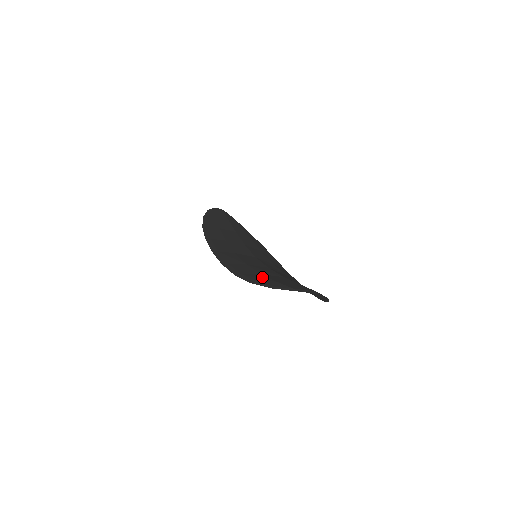
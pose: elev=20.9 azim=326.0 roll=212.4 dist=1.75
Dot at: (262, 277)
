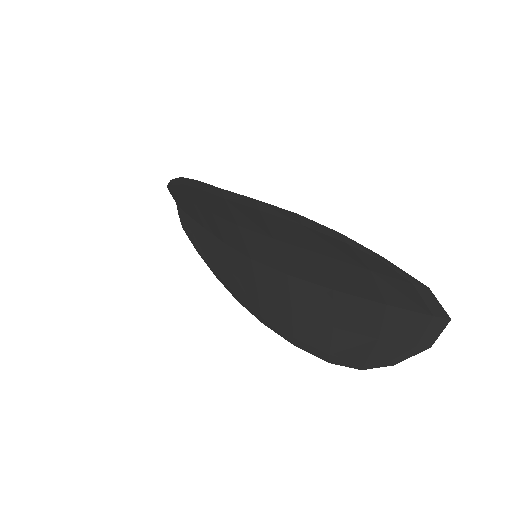
Dot at: (336, 248)
